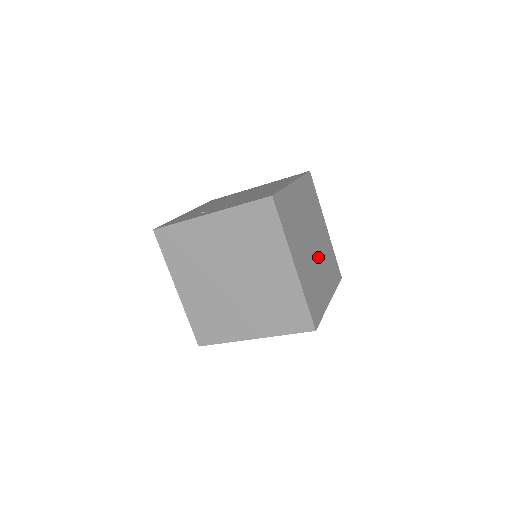
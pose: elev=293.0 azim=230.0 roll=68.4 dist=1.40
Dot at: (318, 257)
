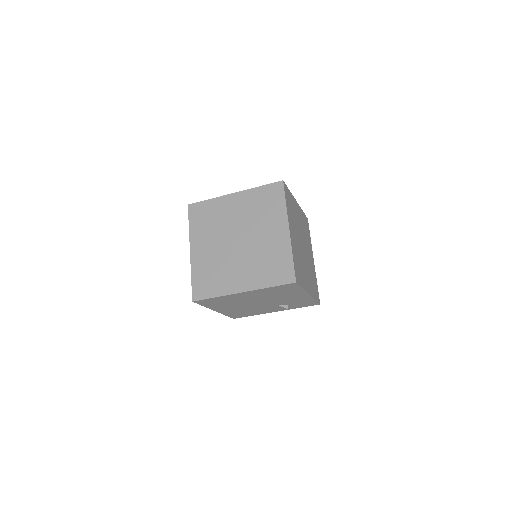
Dot at: occluded
